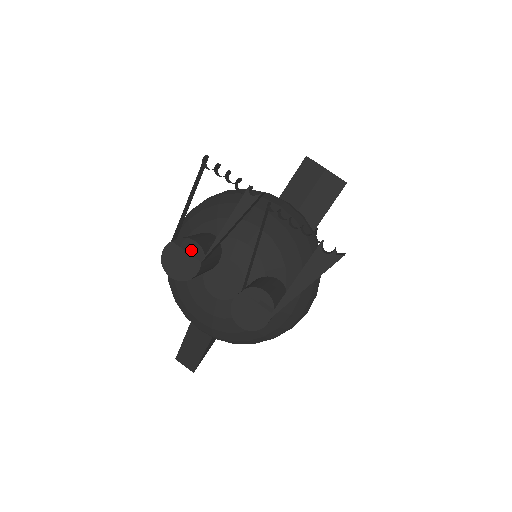
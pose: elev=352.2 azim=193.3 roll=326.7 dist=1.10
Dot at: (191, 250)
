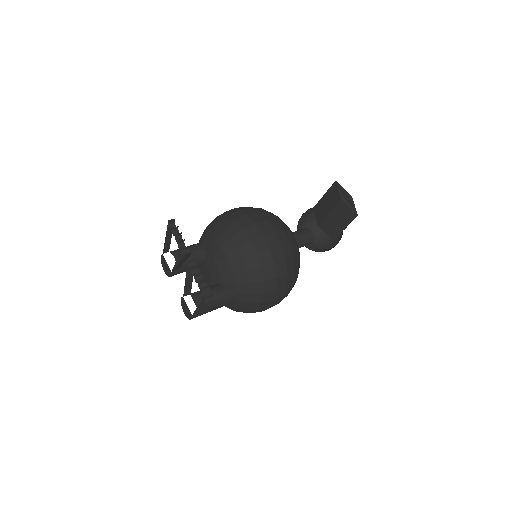
Dot at: occluded
